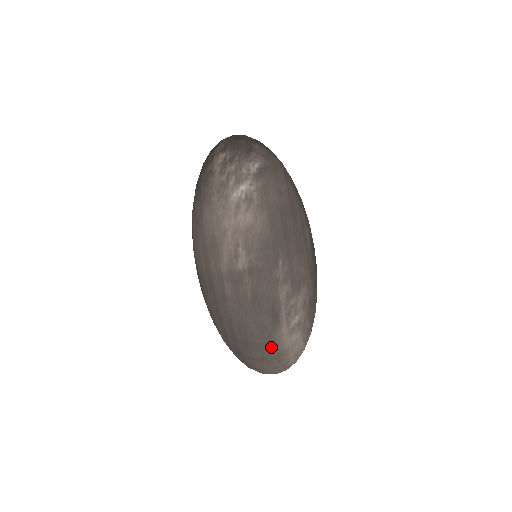
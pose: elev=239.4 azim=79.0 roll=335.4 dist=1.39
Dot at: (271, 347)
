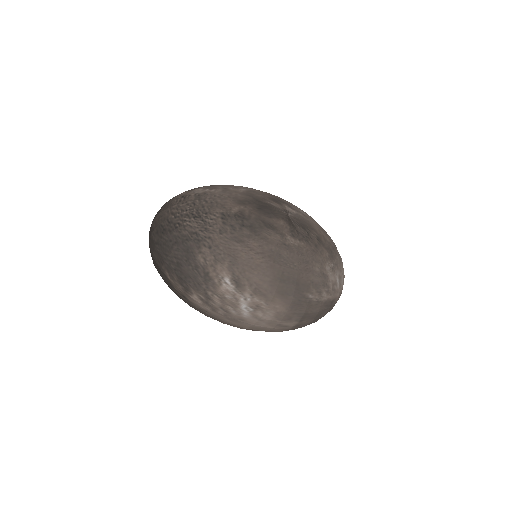
Dot at: occluded
